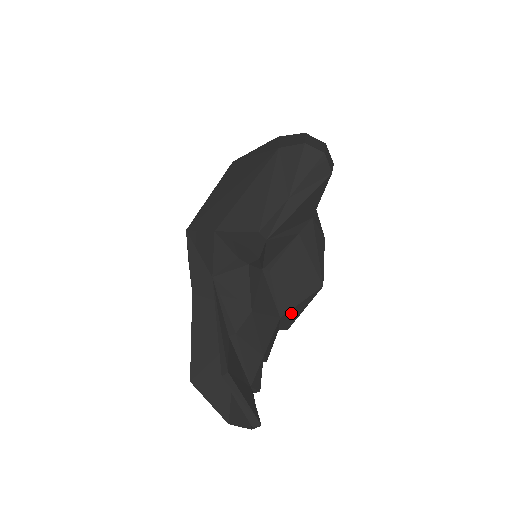
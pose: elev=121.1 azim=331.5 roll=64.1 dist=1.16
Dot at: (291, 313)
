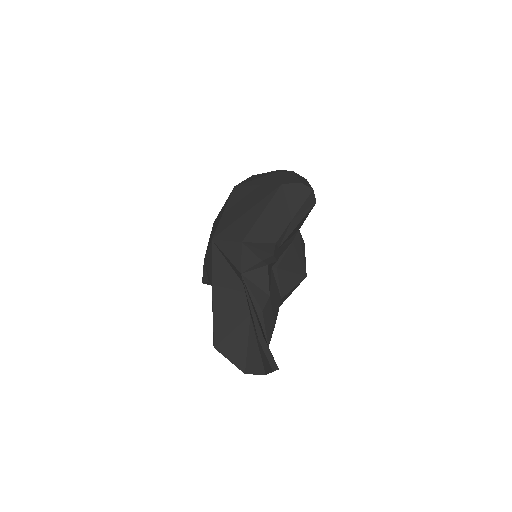
Dot at: (286, 295)
